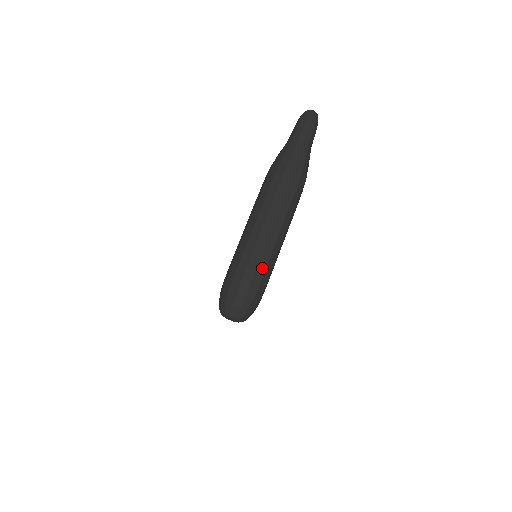
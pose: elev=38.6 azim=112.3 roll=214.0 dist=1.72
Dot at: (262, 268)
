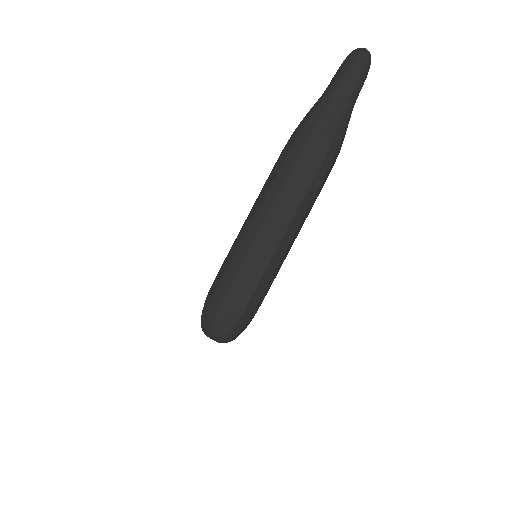
Dot at: (246, 271)
